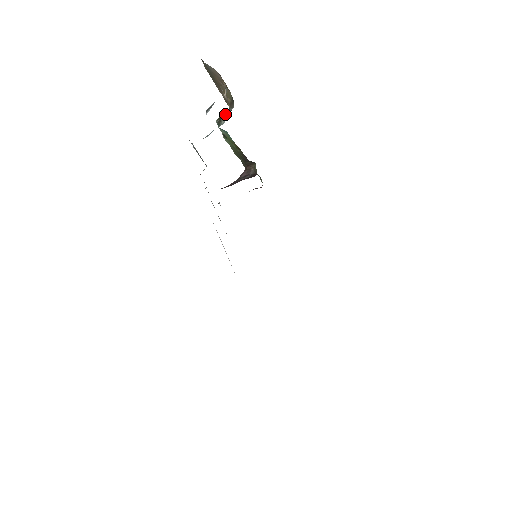
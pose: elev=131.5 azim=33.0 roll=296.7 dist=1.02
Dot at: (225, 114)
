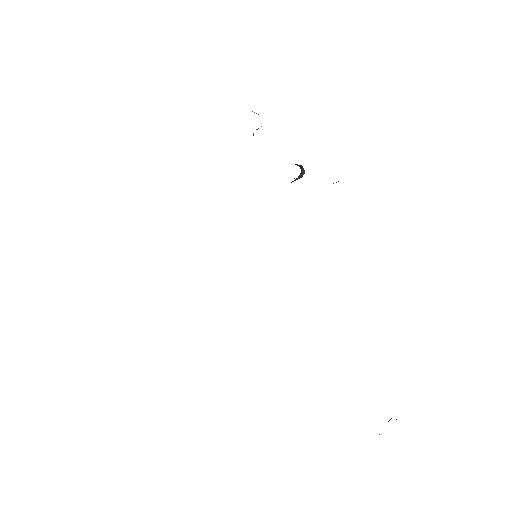
Dot at: occluded
